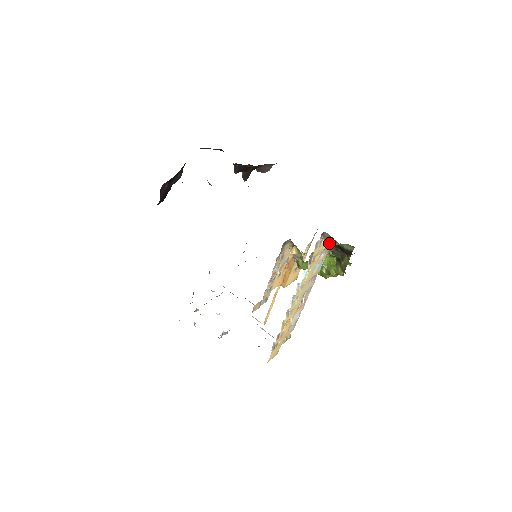
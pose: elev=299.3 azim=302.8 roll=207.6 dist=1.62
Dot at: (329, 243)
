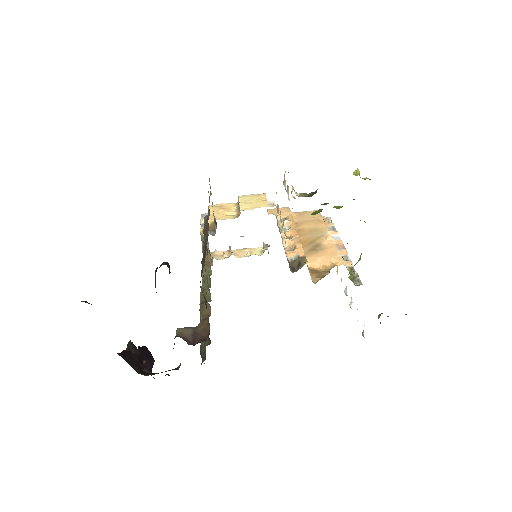
Dot at: occluded
